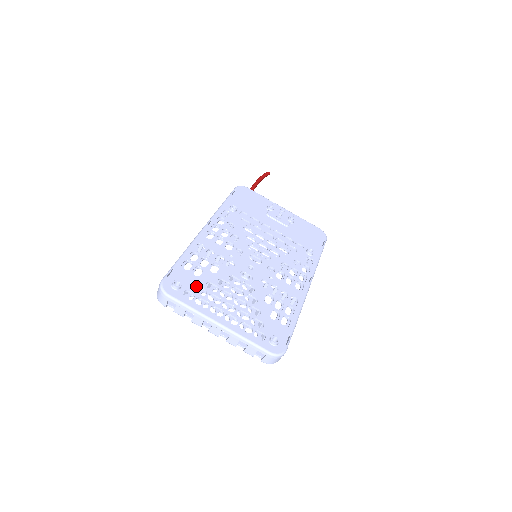
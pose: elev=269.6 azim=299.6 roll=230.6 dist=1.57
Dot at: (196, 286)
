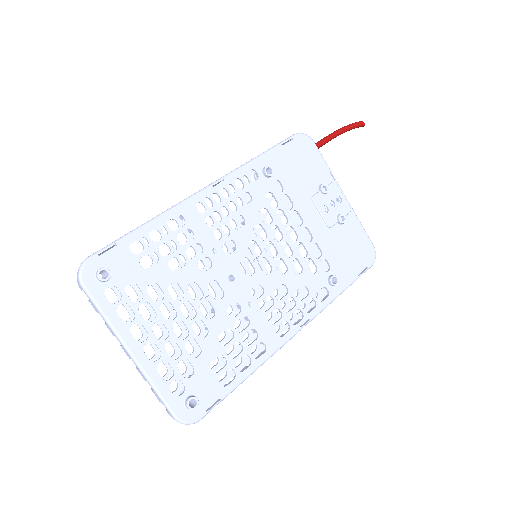
Dot at: (134, 282)
